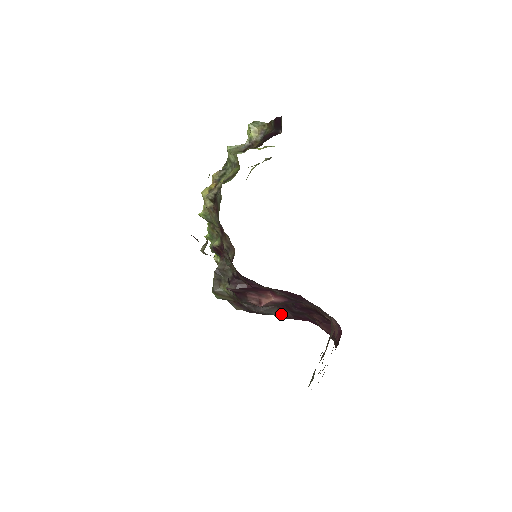
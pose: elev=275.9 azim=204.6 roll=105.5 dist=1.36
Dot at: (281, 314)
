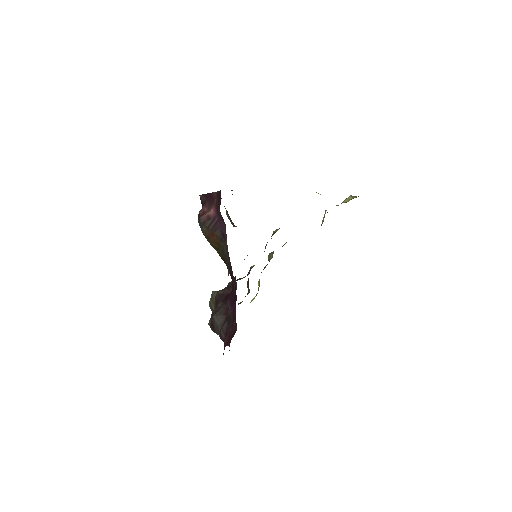
Dot at: (222, 327)
